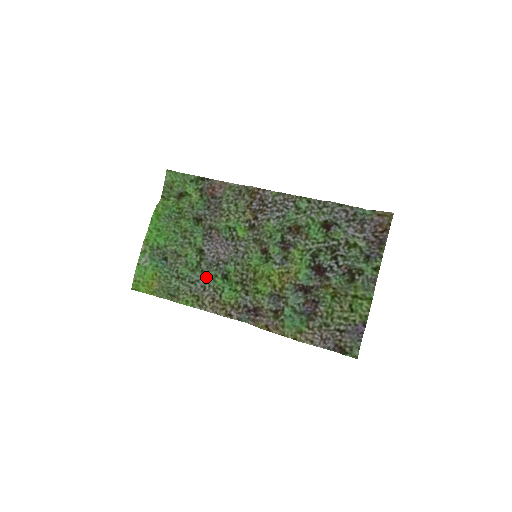
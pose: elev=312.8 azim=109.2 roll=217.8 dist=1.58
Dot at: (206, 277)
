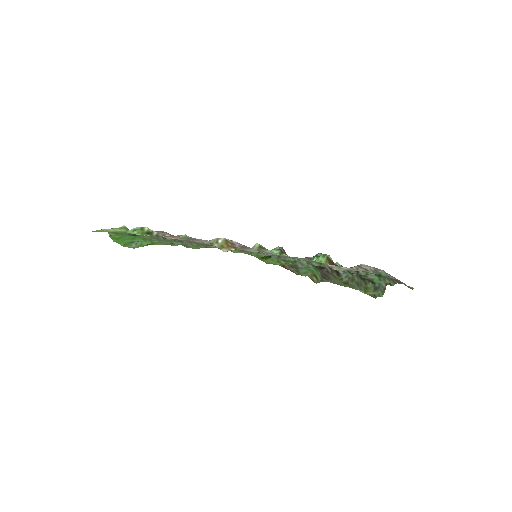
Dot at: occluded
